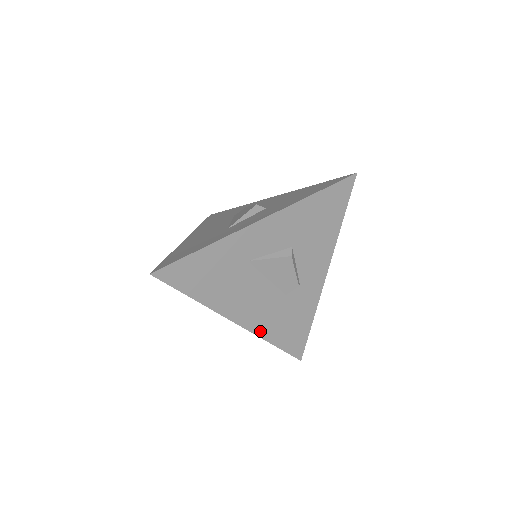
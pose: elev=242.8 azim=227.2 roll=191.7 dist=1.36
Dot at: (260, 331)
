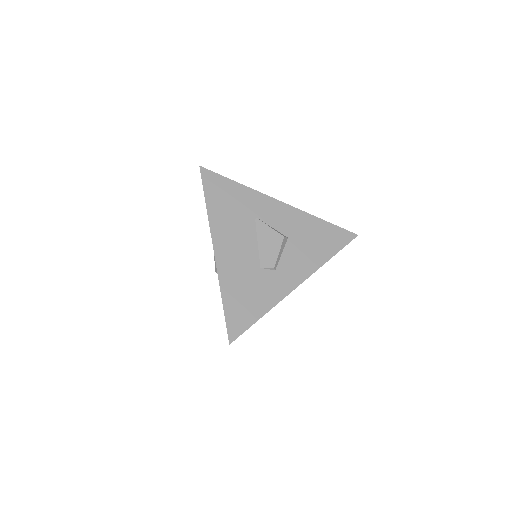
Dot at: (223, 275)
